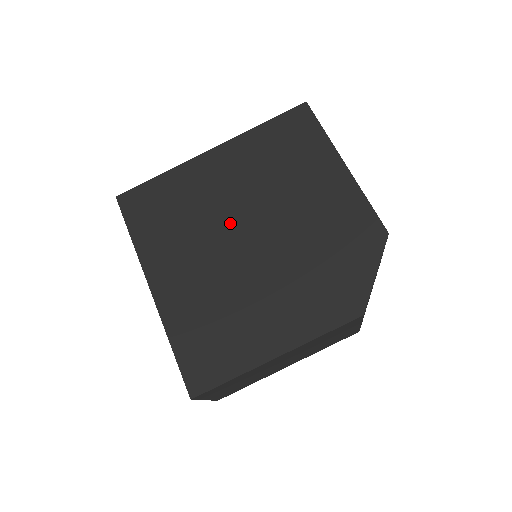
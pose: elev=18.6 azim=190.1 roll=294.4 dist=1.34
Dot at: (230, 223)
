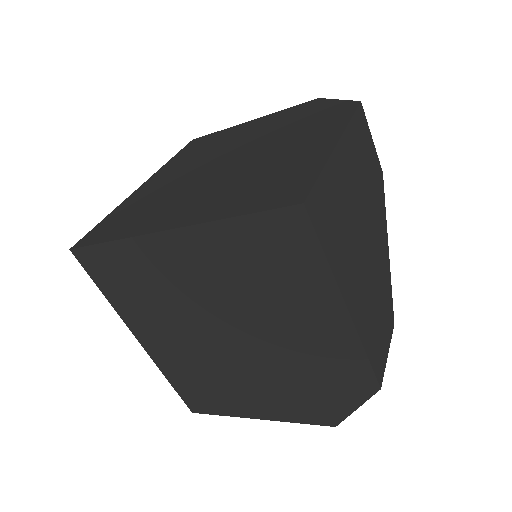
Dot at: (204, 319)
